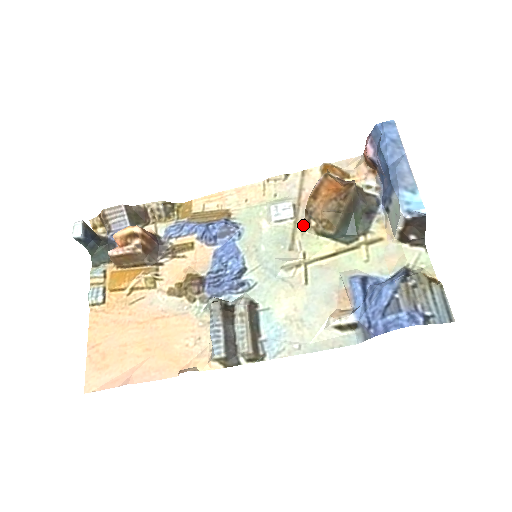
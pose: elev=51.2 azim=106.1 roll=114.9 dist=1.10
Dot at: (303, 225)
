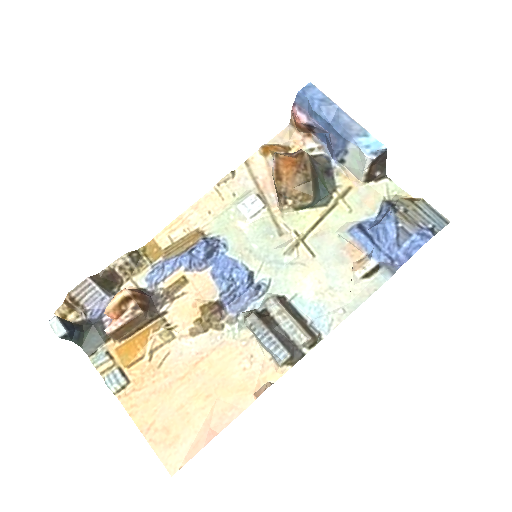
Dot at: (278, 208)
